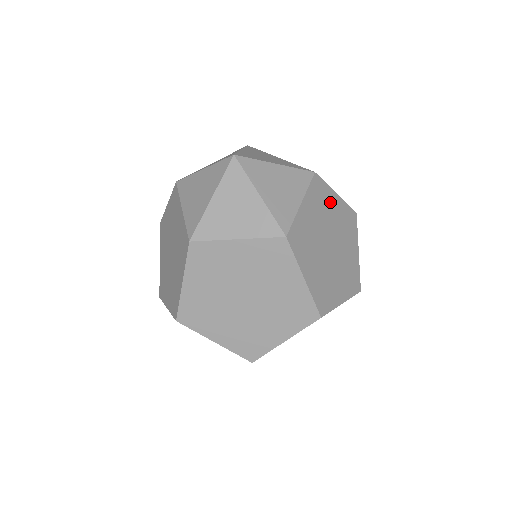
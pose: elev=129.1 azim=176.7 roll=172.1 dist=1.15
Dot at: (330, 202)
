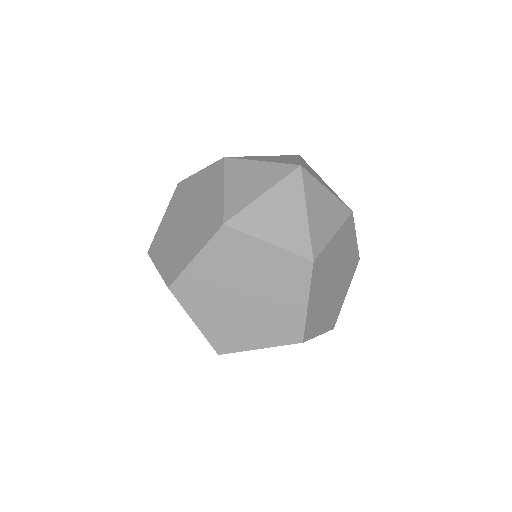
Dot at: occluded
